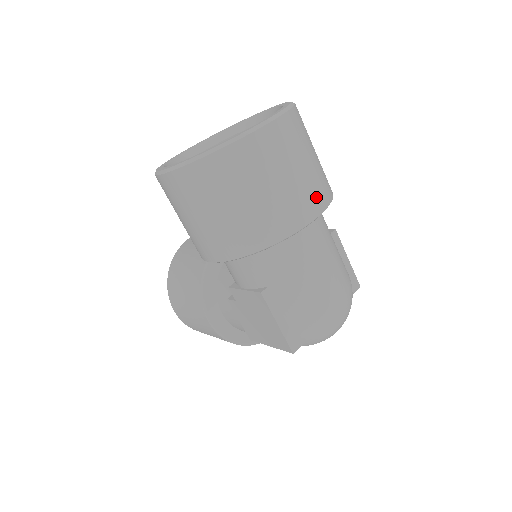
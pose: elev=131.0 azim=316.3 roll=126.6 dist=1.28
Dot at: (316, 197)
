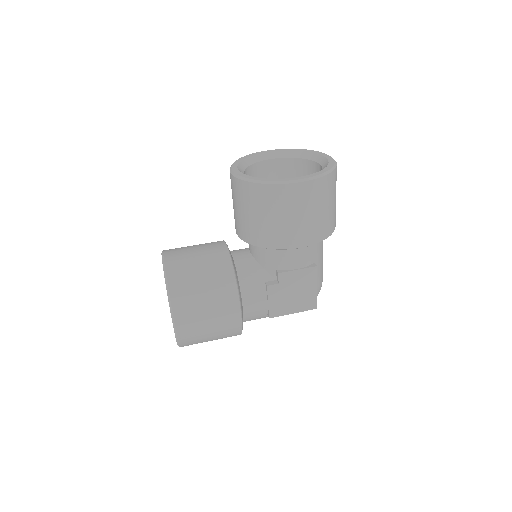
Dot at: occluded
